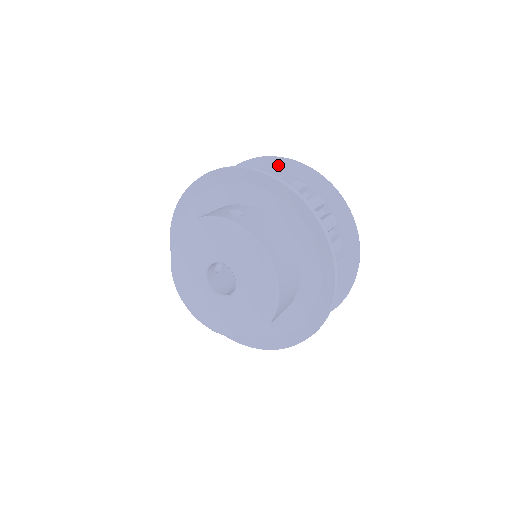
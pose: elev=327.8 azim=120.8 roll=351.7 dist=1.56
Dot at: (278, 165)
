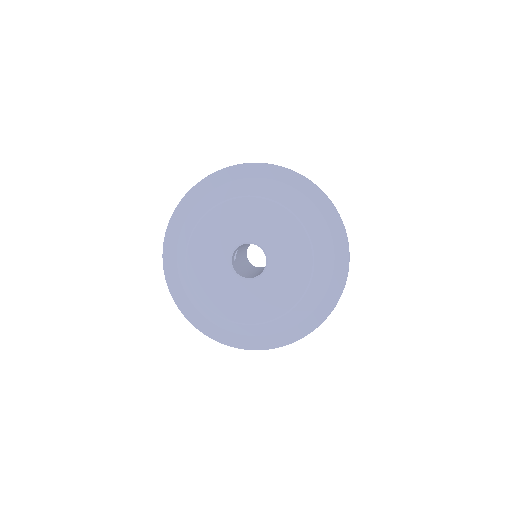
Dot at: occluded
